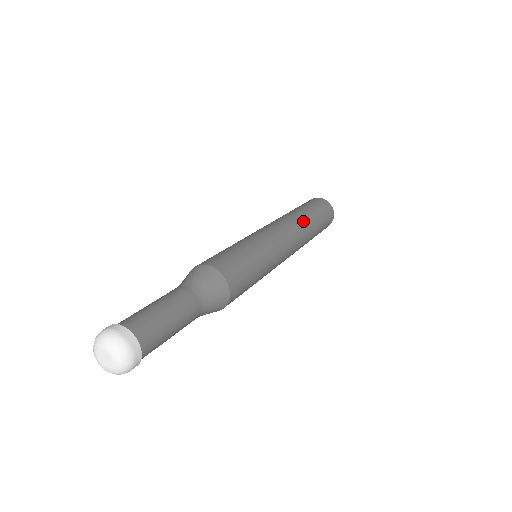
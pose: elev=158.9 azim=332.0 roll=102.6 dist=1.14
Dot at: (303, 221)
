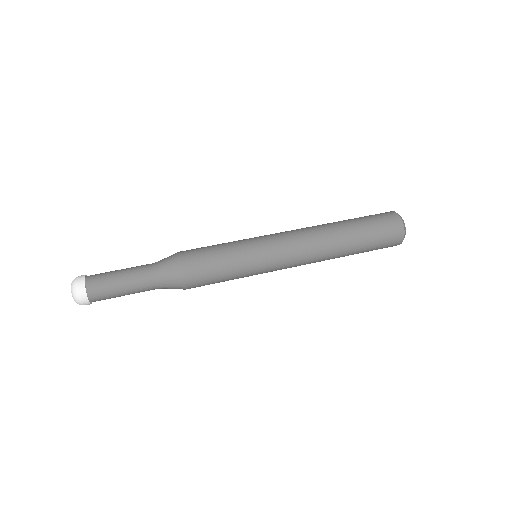
Dot at: (330, 232)
